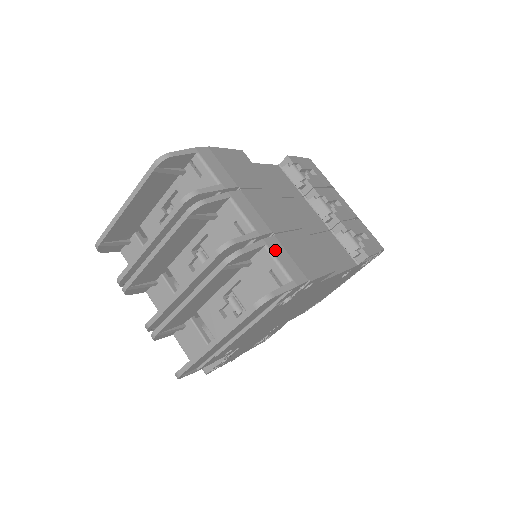
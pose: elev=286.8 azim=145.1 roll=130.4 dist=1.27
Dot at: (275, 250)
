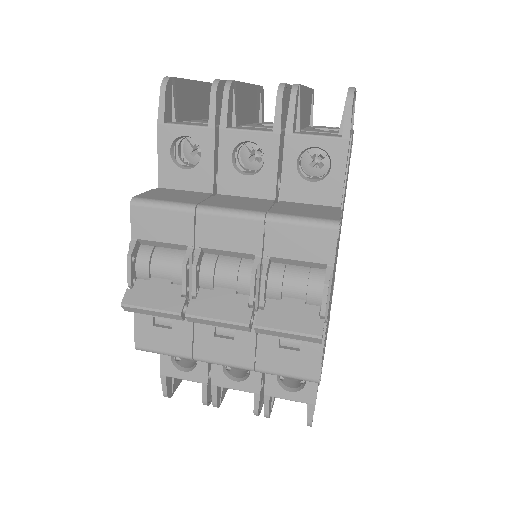
Dot at: occluded
